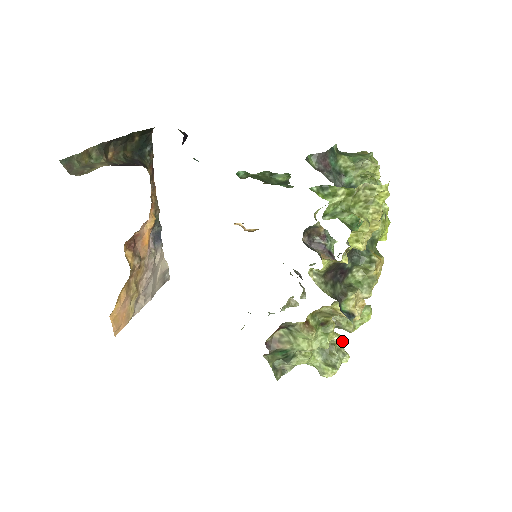
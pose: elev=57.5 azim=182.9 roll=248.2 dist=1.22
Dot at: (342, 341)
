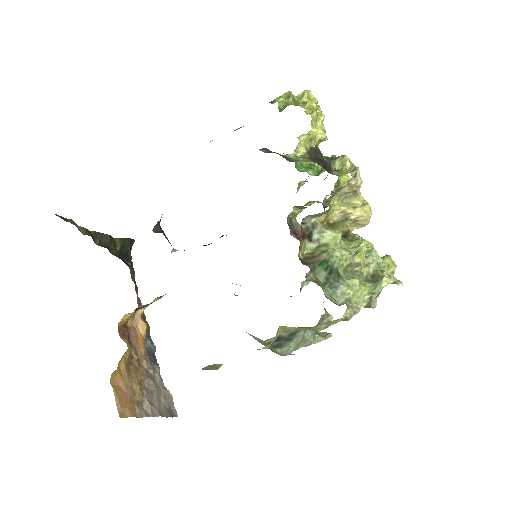
Dot at: occluded
